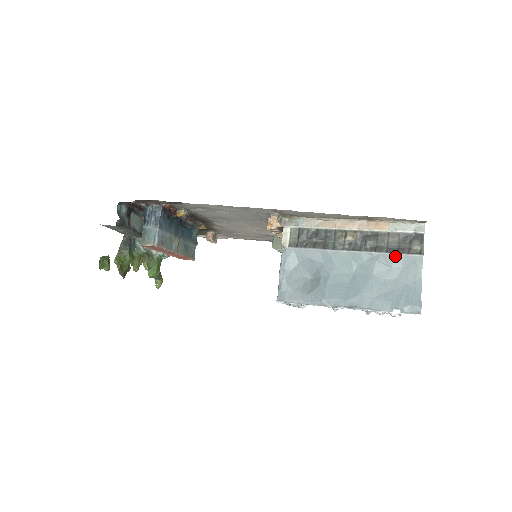
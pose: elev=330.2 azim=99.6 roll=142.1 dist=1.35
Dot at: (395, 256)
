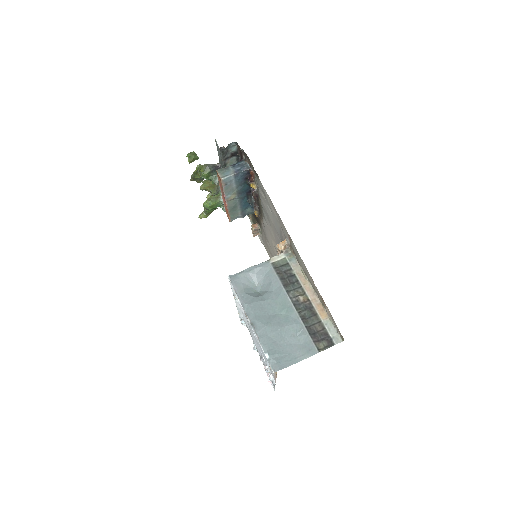
Dot at: (307, 334)
